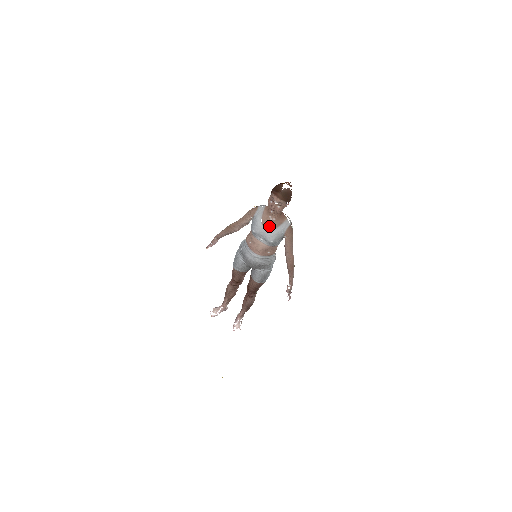
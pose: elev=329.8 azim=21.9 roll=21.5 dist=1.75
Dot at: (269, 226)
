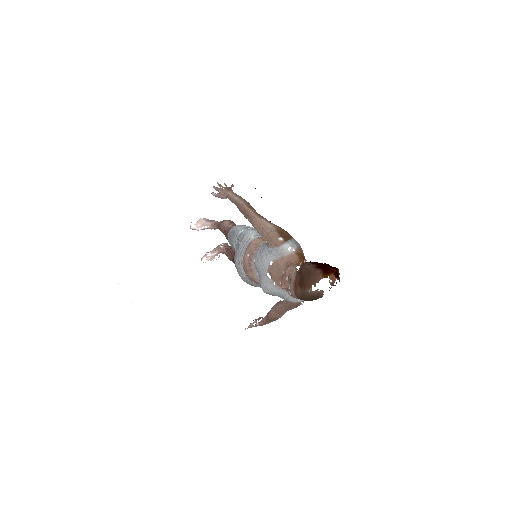
Dot at: (275, 277)
